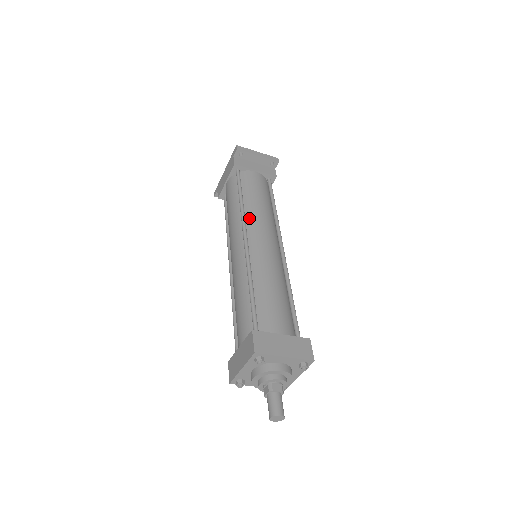
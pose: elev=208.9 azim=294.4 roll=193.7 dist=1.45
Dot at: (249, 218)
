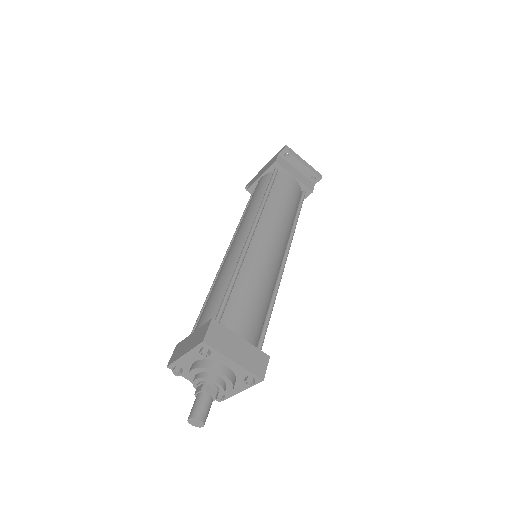
Dot at: (265, 215)
